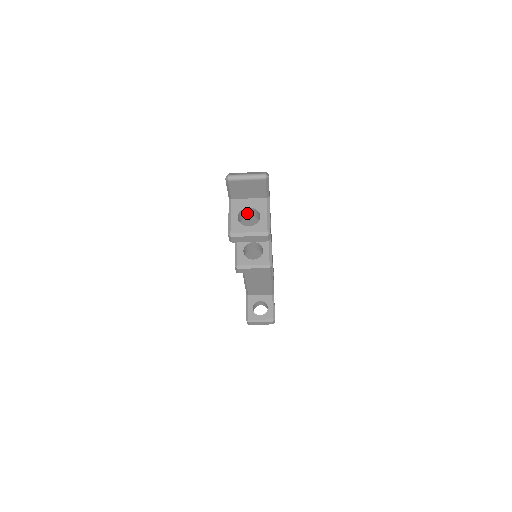
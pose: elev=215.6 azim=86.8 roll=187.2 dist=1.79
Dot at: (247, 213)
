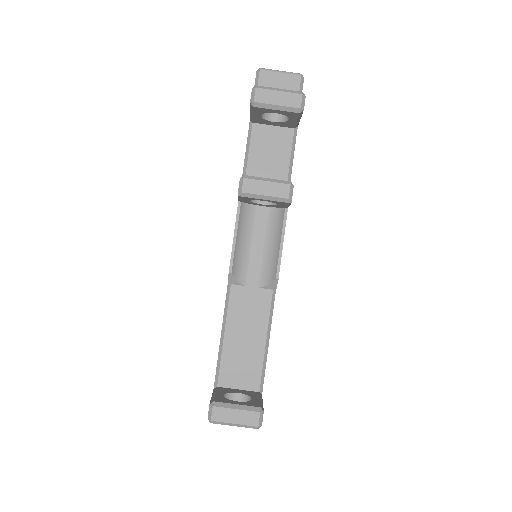
Dot at: (272, 114)
